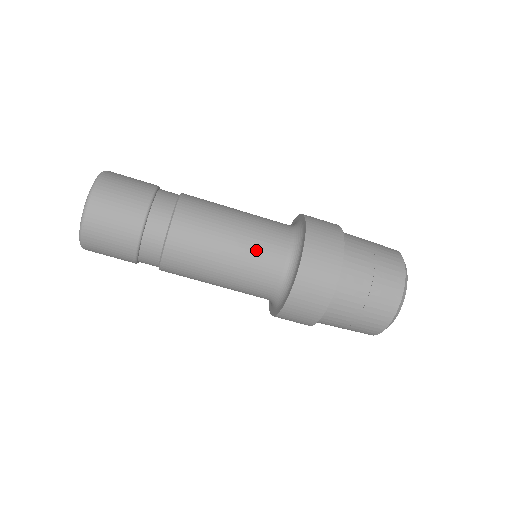
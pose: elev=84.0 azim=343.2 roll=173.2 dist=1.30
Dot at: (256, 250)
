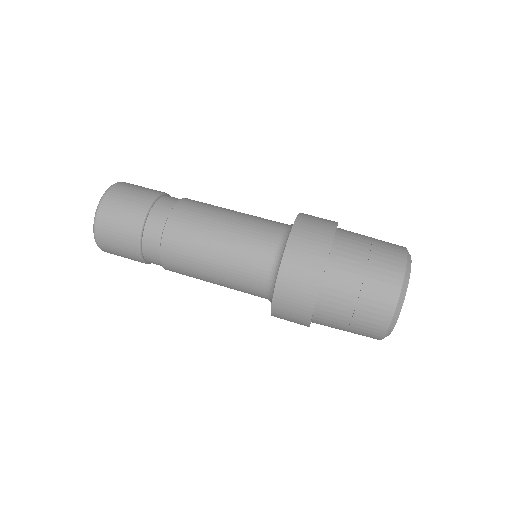
Dot at: (237, 279)
